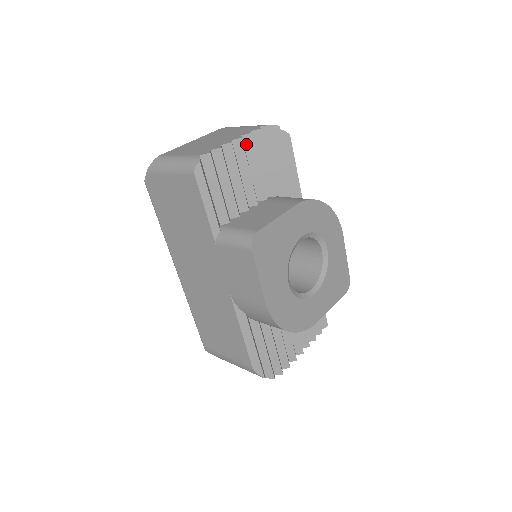
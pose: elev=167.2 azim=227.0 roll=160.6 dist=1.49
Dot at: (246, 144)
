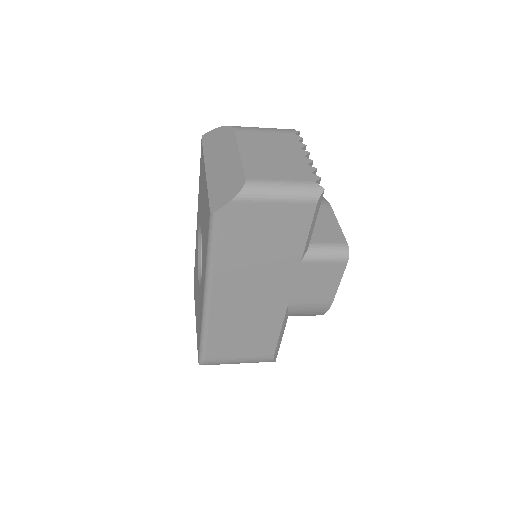
Dot at: occluded
